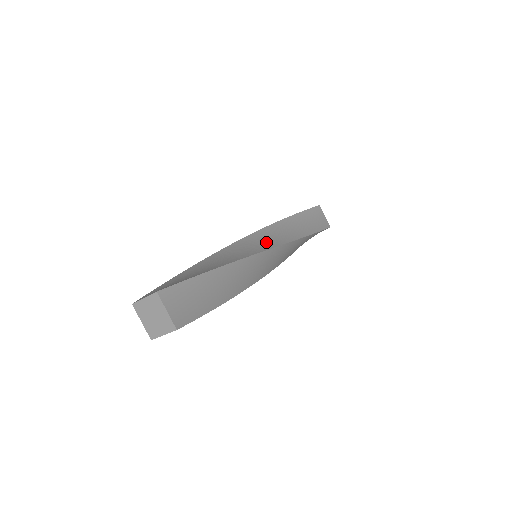
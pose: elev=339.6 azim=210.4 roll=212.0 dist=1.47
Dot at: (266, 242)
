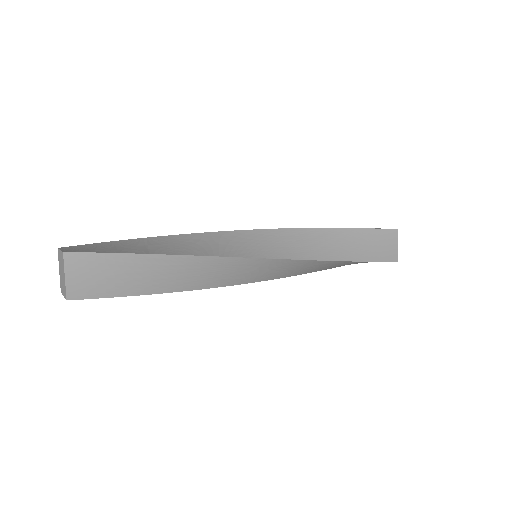
Dot at: (271, 247)
